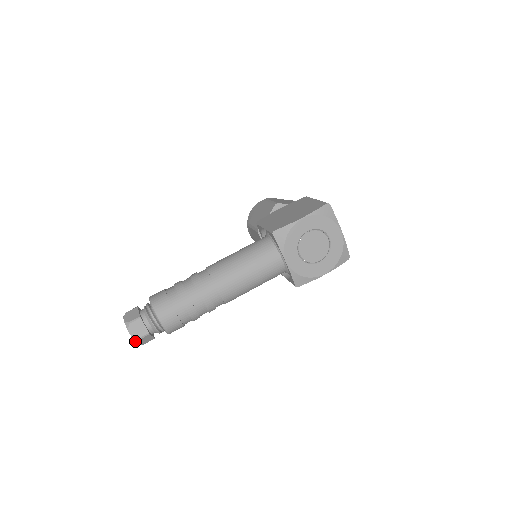
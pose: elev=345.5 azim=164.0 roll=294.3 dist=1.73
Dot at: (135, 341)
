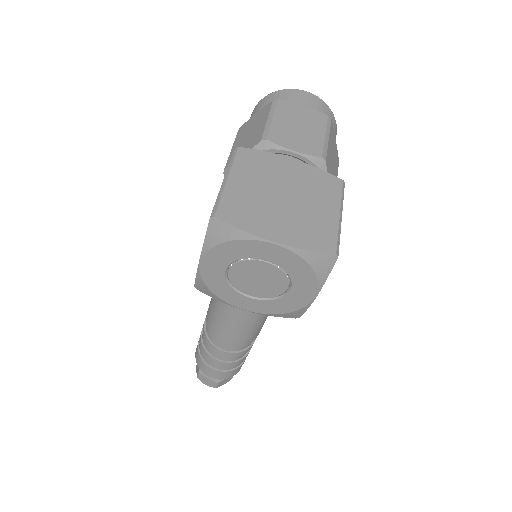
Dot at: (216, 387)
